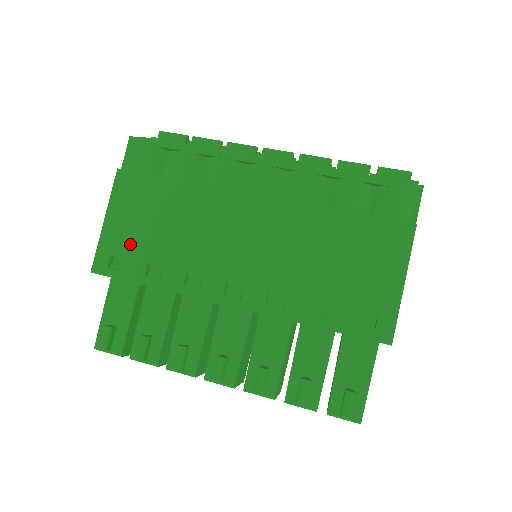
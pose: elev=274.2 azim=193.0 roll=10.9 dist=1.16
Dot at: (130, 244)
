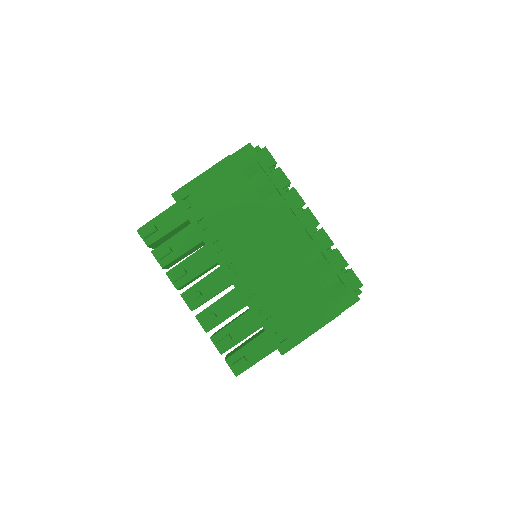
Dot at: (203, 199)
